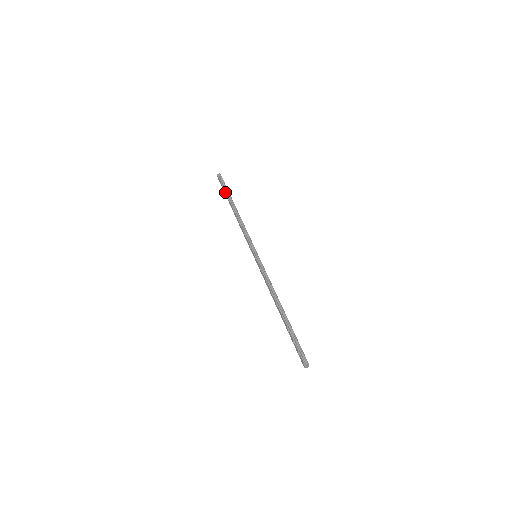
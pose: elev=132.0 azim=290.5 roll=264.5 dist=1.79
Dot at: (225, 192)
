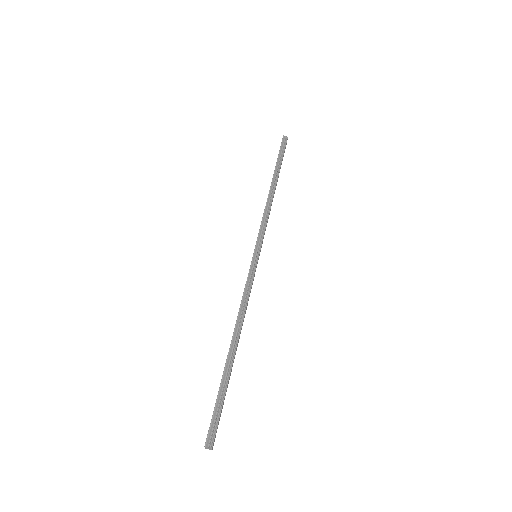
Dot at: occluded
